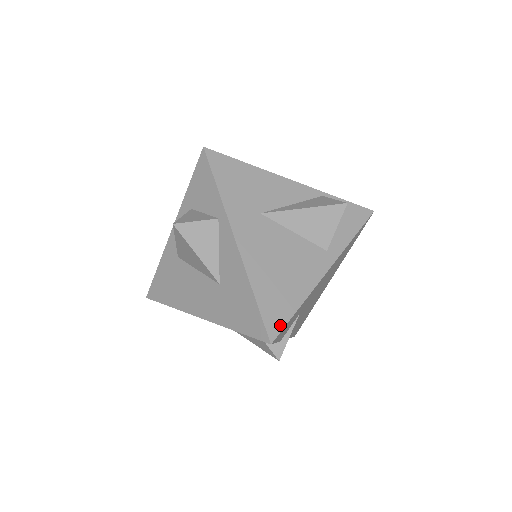
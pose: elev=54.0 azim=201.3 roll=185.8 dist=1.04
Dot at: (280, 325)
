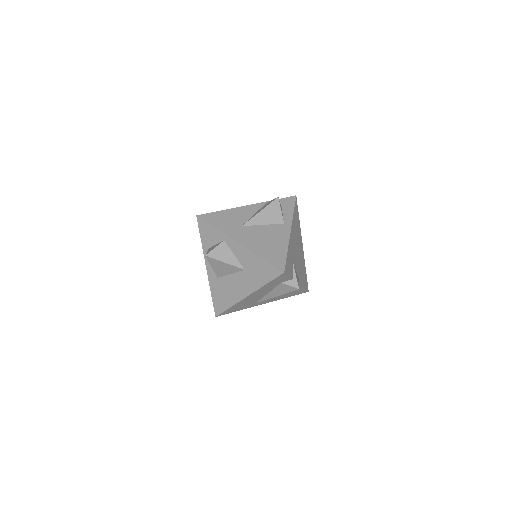
Dot at: (283, 263)
